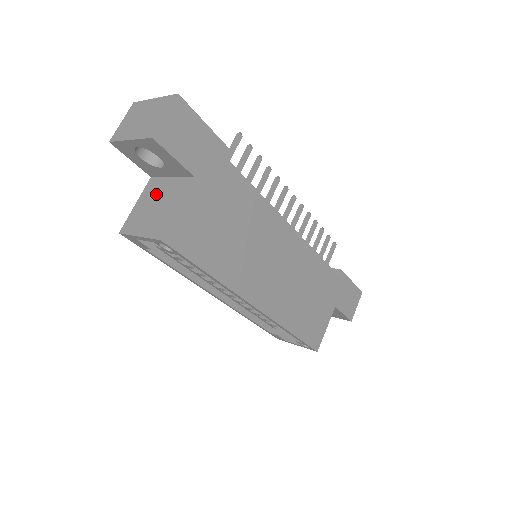
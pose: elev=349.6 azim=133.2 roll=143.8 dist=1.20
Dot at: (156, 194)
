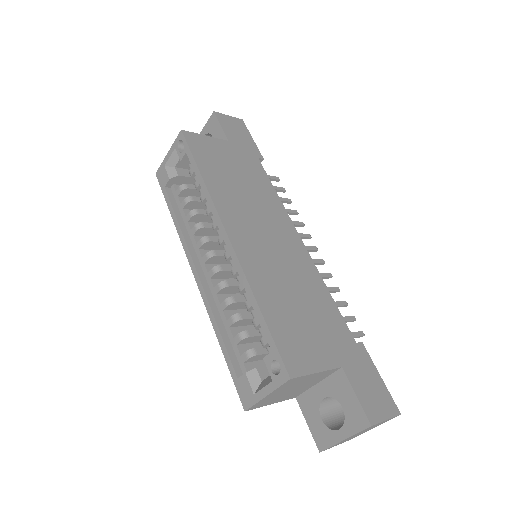
Dot at: occluded
